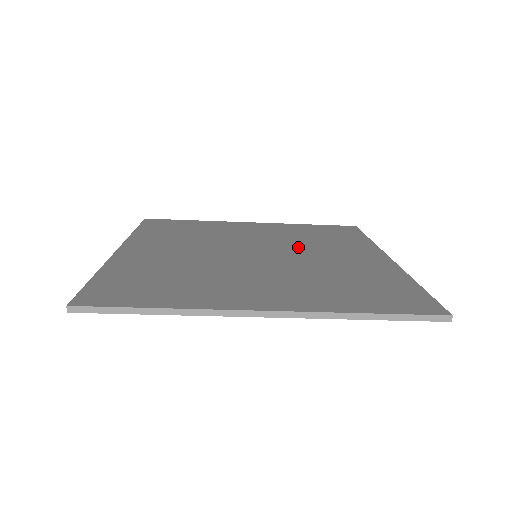
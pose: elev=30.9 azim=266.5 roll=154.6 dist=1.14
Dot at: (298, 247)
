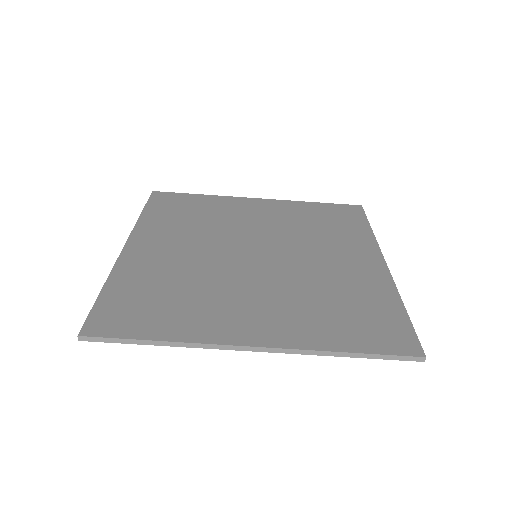
Dot at: (298, 243)
